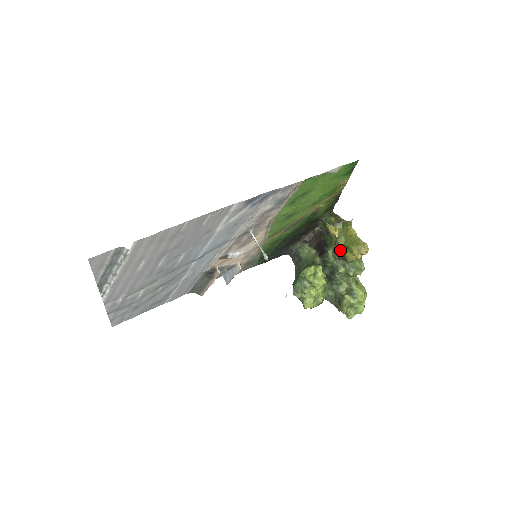
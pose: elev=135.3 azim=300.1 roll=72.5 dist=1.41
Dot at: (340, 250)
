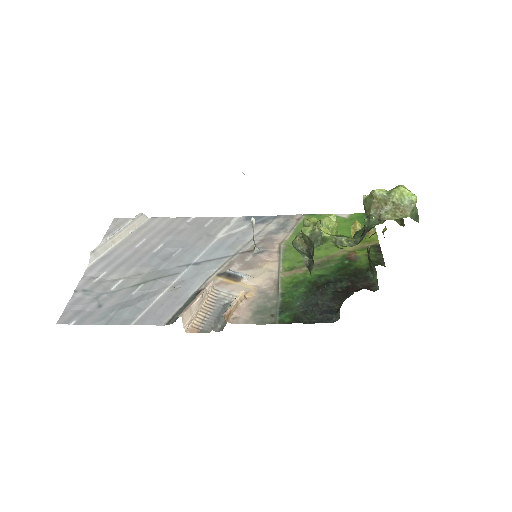
Dot at: (374, 233)
